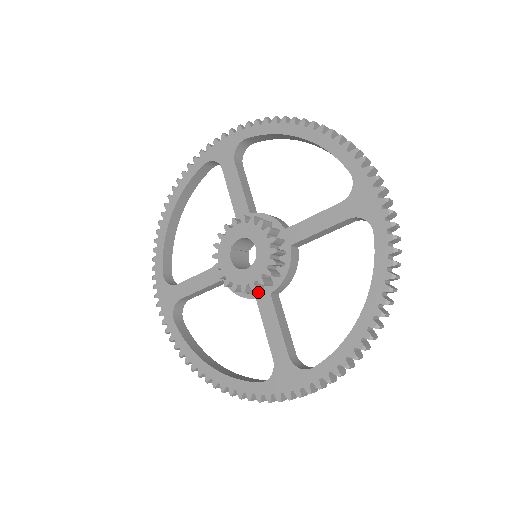
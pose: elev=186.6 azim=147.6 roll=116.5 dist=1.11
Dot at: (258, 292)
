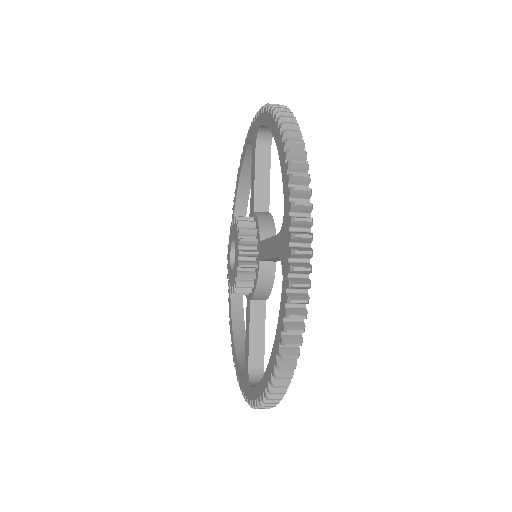
Dot at: (248, 293)
